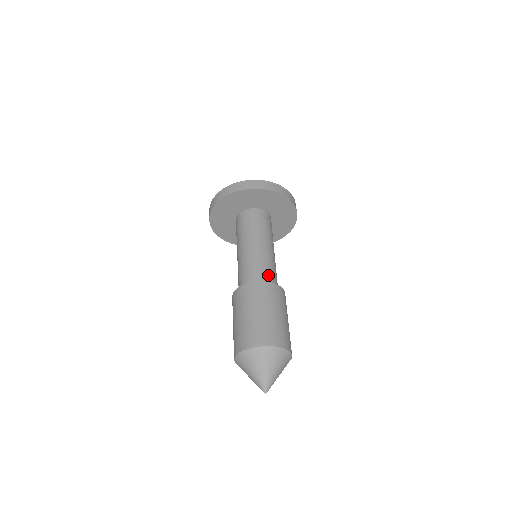
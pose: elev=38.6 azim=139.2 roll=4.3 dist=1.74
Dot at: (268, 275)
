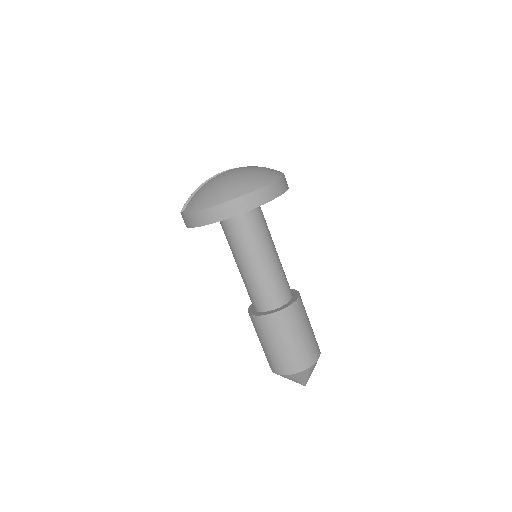
Dot at: (272, 296)
